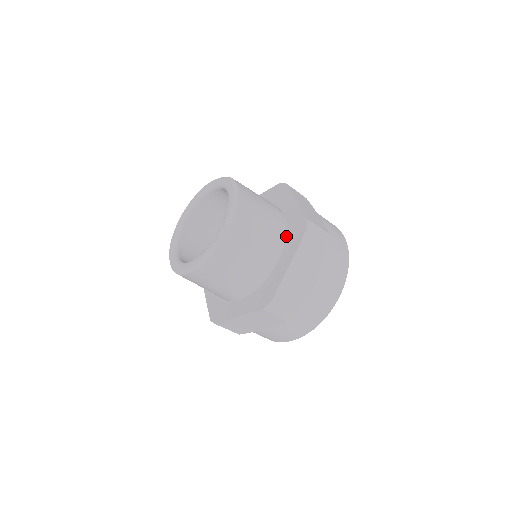
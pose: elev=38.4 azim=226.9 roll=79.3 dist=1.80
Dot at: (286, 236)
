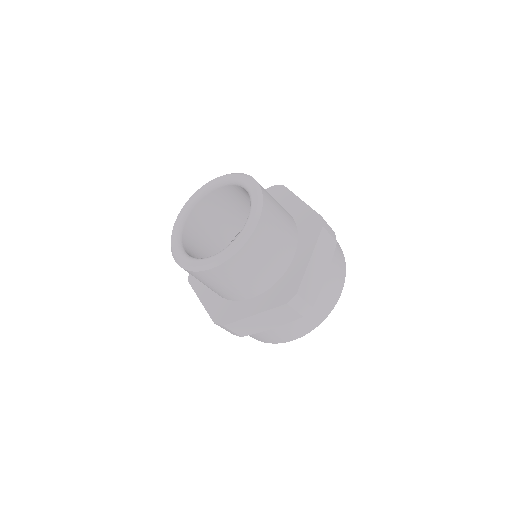
Dot at: (298, 233)
